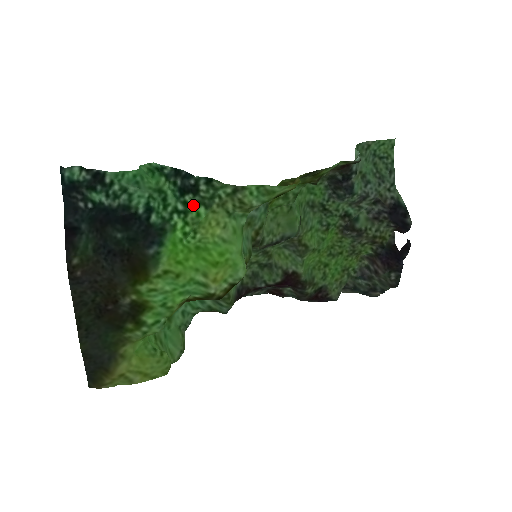
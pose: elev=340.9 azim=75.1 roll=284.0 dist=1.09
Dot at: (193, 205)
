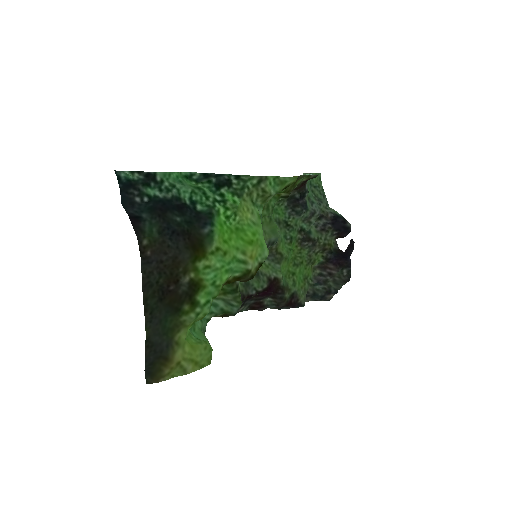
Dot at: (228, 196)
